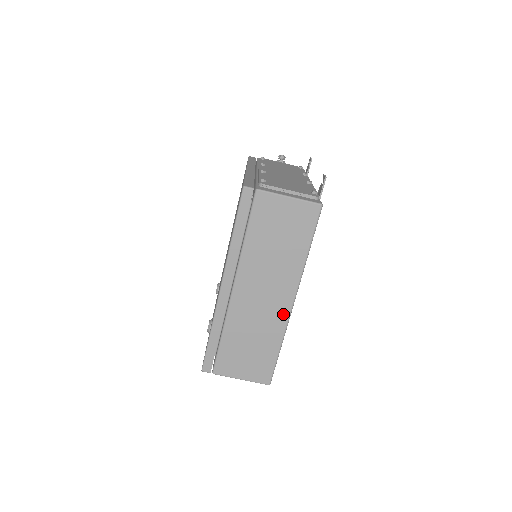
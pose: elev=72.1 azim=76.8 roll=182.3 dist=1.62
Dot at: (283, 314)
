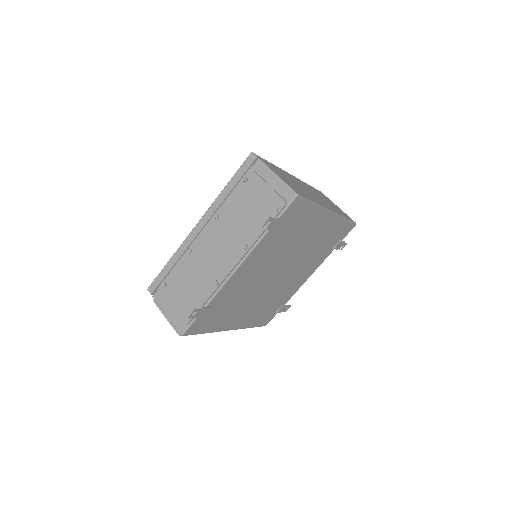
Dot at: (323, 205)
